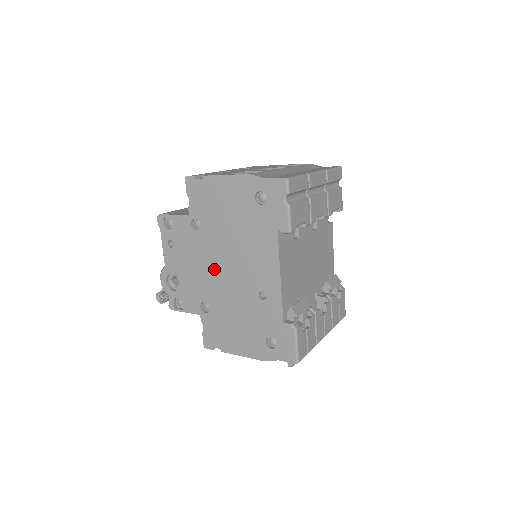
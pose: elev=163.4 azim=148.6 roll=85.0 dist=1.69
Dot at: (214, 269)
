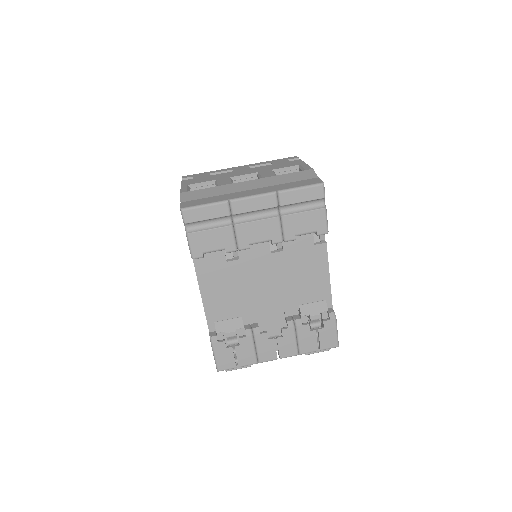
Dot at: occluded
